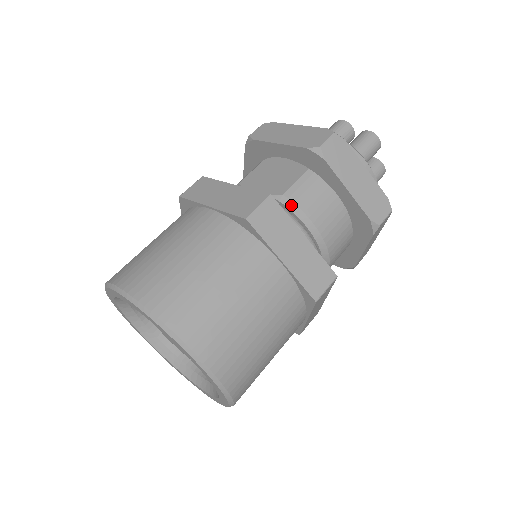
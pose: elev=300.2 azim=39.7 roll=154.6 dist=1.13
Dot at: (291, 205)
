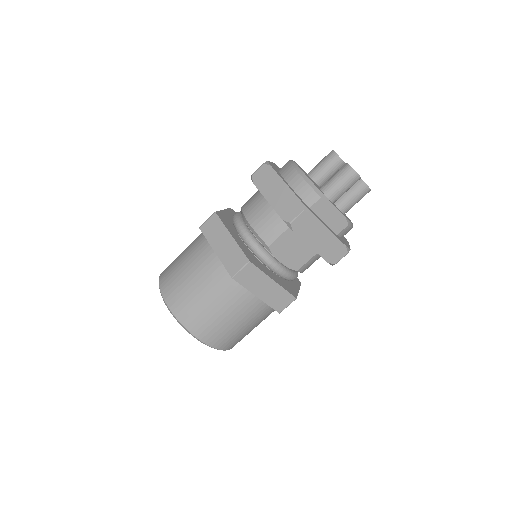
Dot at: occluded
